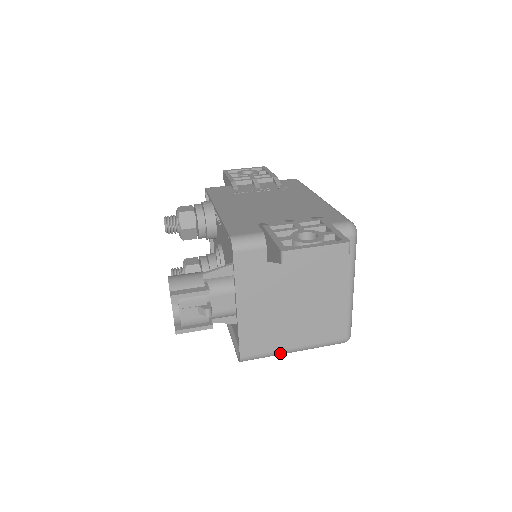
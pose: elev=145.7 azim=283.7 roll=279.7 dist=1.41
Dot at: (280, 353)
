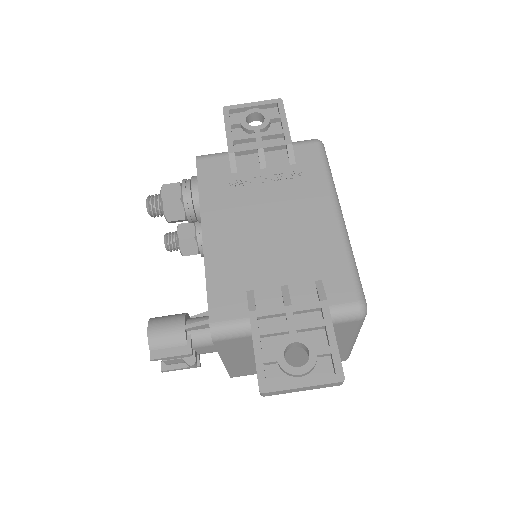
Dot at: occluded
